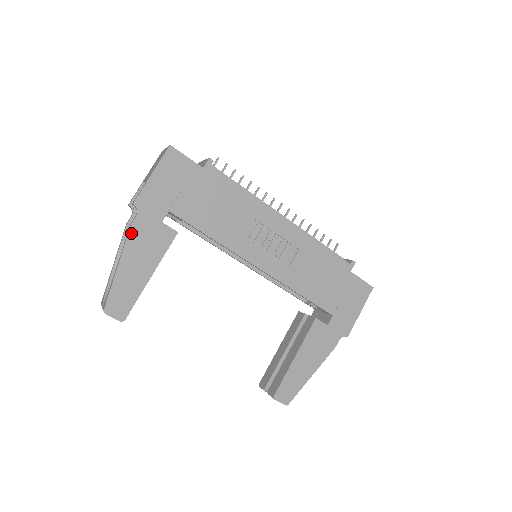
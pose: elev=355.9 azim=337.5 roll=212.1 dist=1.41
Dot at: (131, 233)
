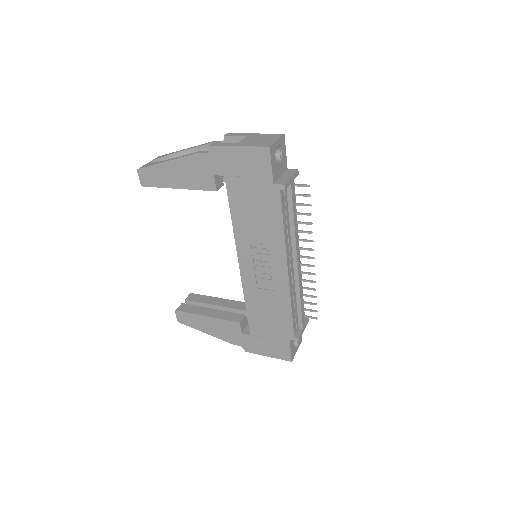
Dot at: (191, 157)
